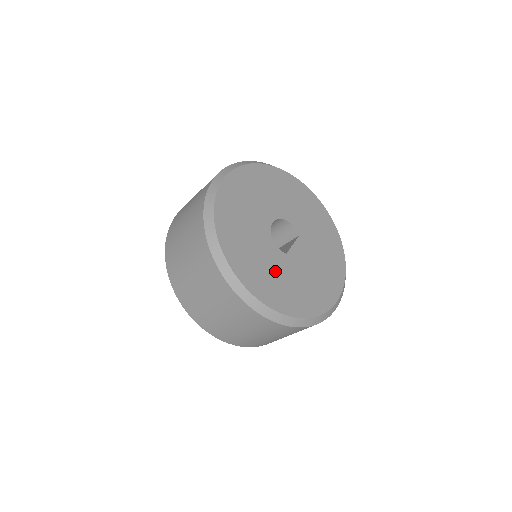
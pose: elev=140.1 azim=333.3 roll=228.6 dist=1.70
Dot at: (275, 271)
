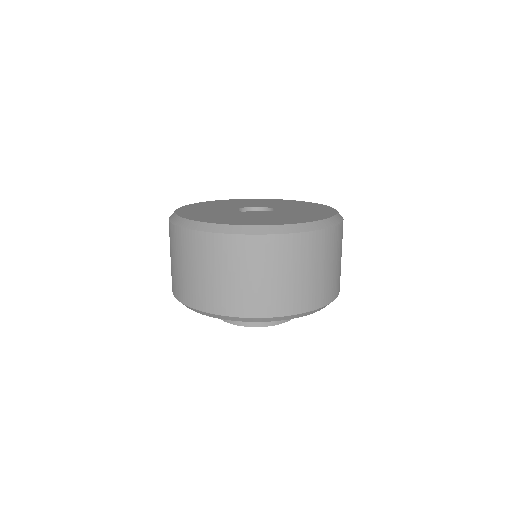
Dot at: (214, 212)
